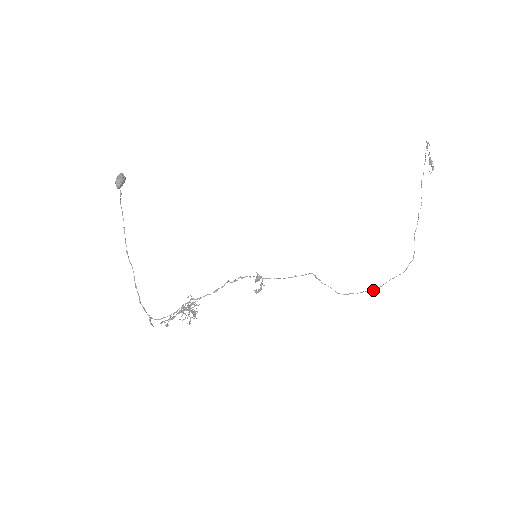
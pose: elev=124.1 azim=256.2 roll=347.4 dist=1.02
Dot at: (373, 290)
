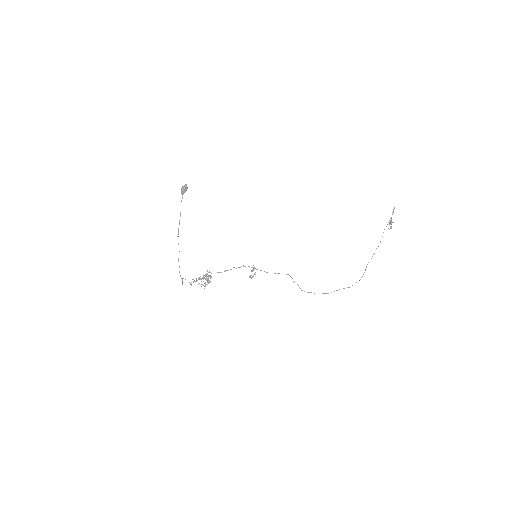
Dot at: (326, 293)
